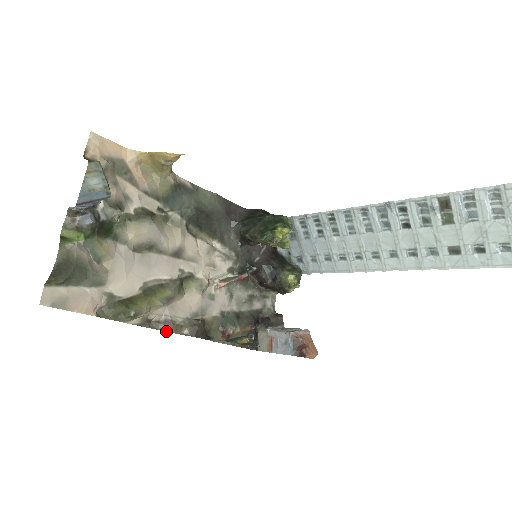
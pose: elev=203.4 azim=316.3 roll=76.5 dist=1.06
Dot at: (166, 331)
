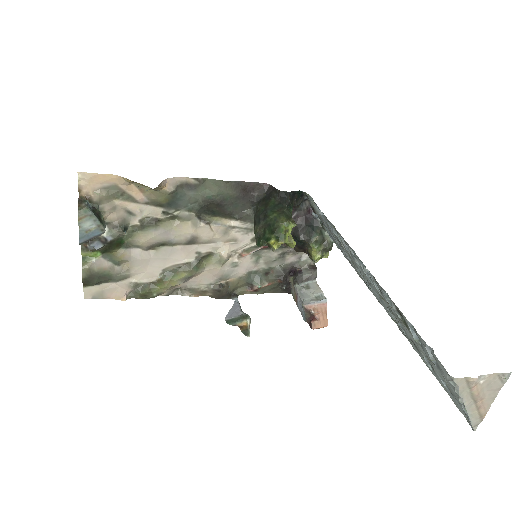
Dot at: (191, 296)
